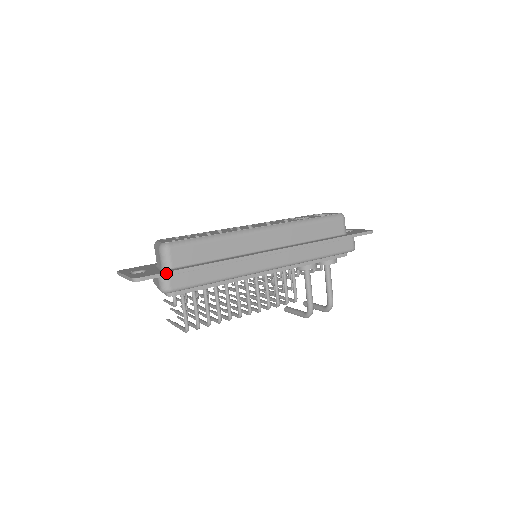
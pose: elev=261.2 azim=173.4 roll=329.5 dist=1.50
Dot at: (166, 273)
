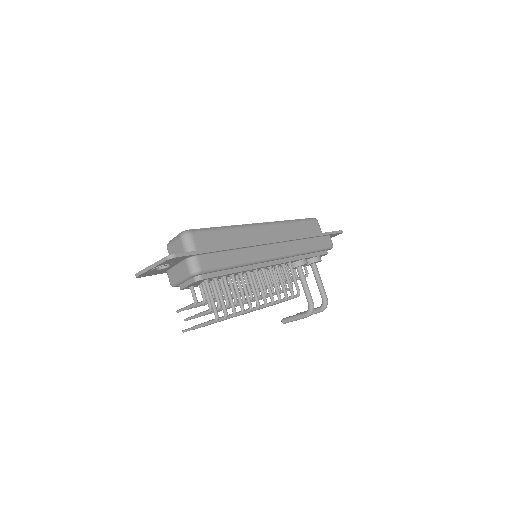
Dot at: (196, 252)
